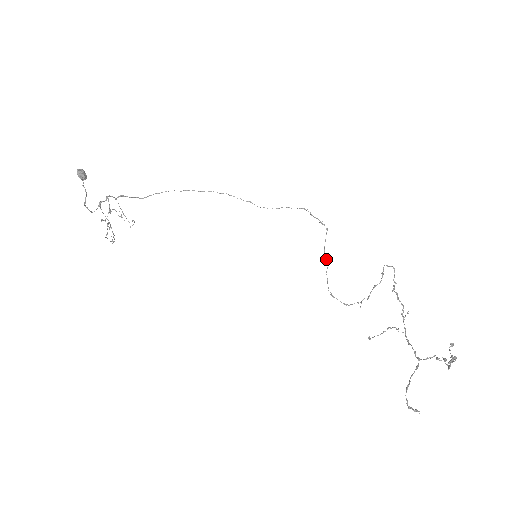
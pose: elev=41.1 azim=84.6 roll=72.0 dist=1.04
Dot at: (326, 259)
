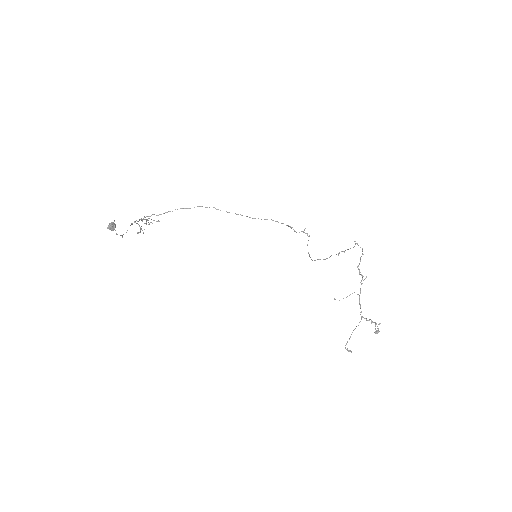
Dot at: (308, 253)
